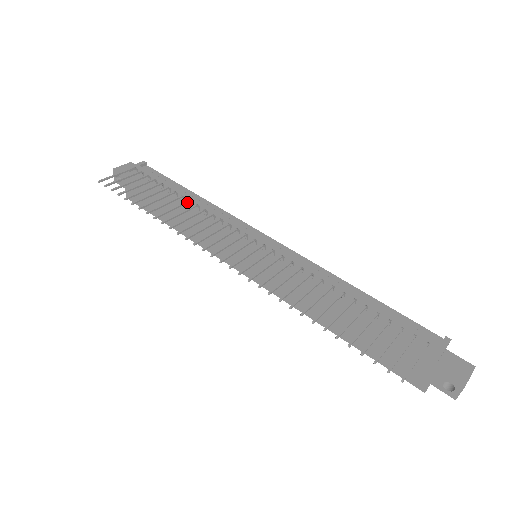
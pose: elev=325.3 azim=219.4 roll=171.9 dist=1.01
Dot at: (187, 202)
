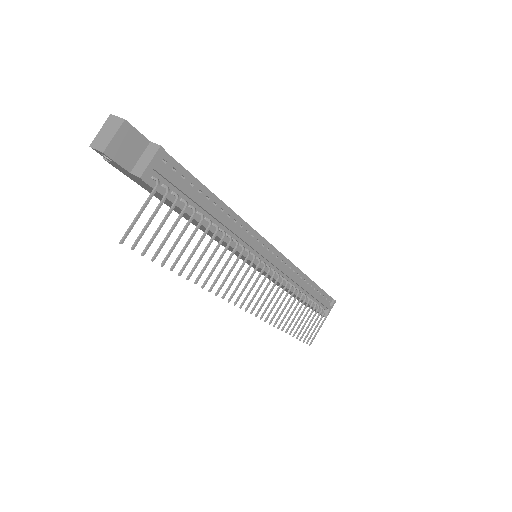
Dot at: occluded
